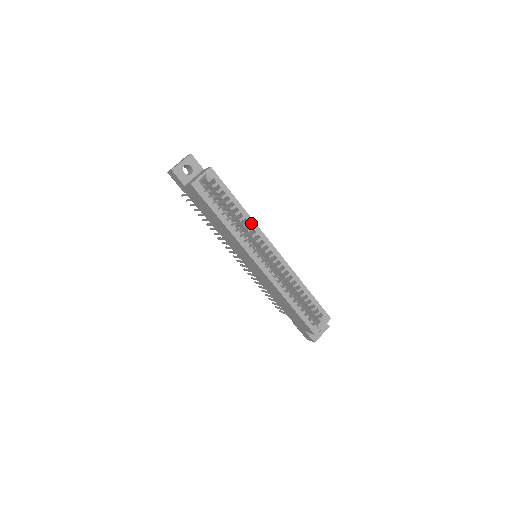
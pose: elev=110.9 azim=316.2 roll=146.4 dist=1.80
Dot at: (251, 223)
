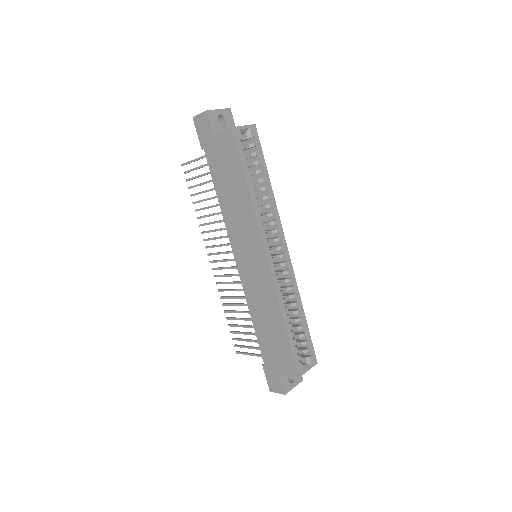
Dot at: (274, 207)
